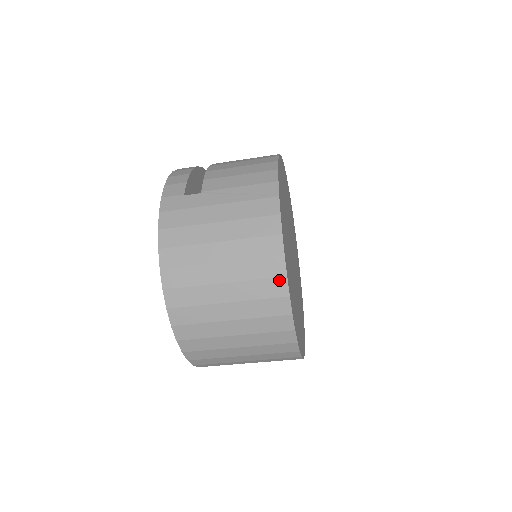
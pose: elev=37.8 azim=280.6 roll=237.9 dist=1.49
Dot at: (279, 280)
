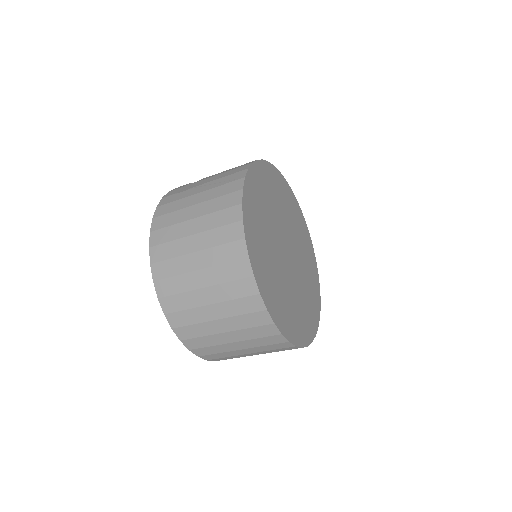
Dot at: (239, 243)
